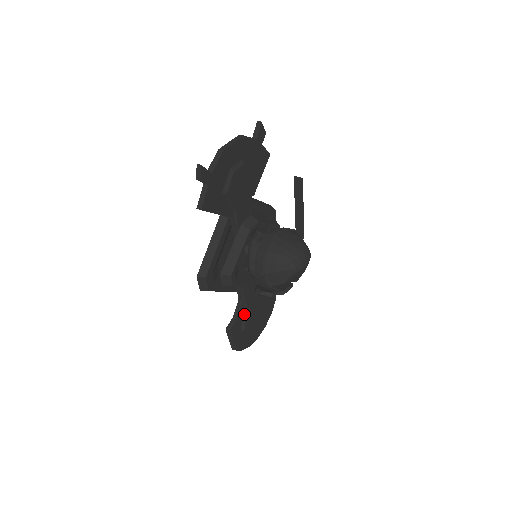
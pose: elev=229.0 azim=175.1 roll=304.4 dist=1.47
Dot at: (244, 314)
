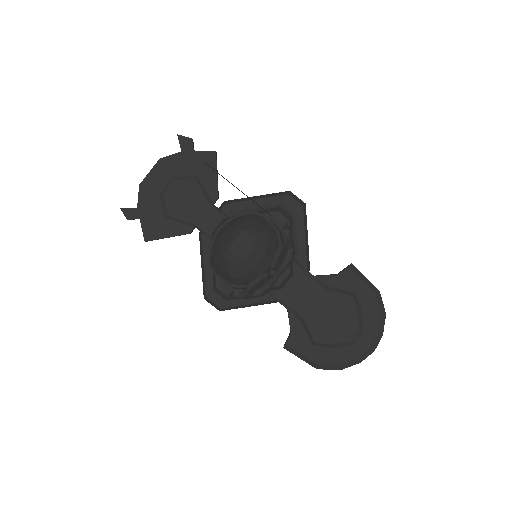
Dot at: (303, 323)
